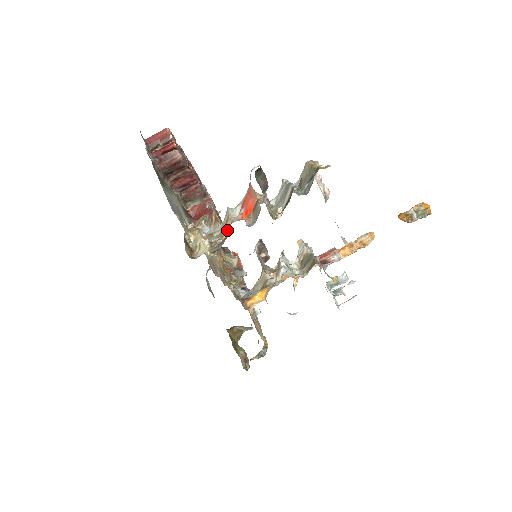
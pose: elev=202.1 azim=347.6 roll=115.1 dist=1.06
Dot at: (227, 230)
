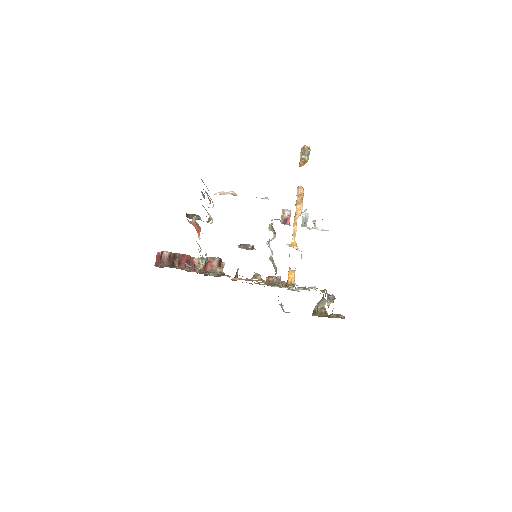
Dot at: occluded
